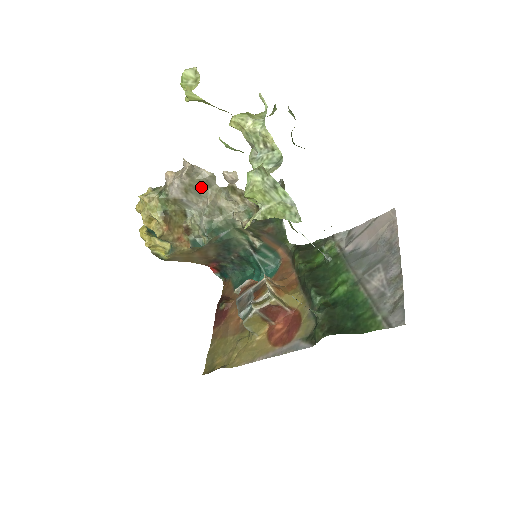
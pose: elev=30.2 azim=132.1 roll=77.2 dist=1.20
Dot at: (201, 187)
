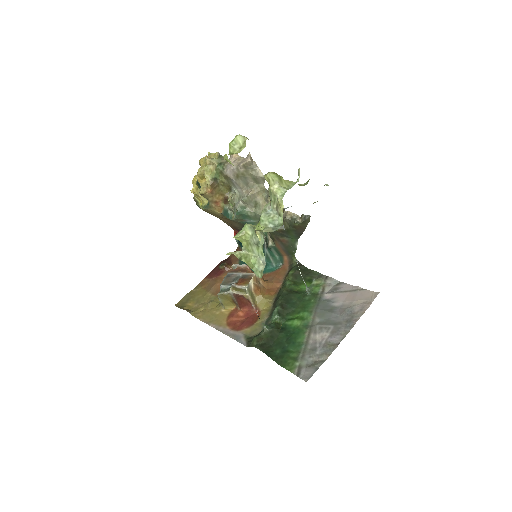
Dot at: (251, 180)
